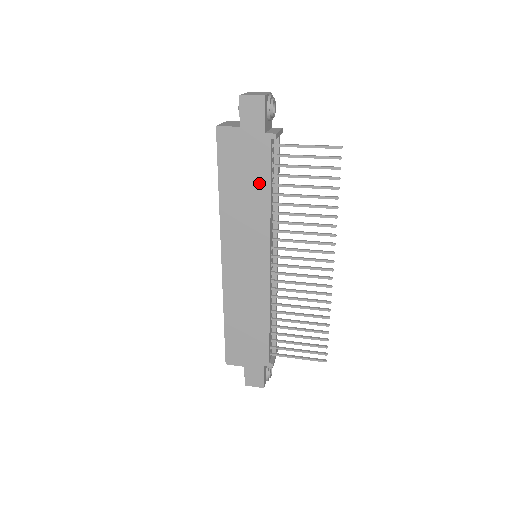
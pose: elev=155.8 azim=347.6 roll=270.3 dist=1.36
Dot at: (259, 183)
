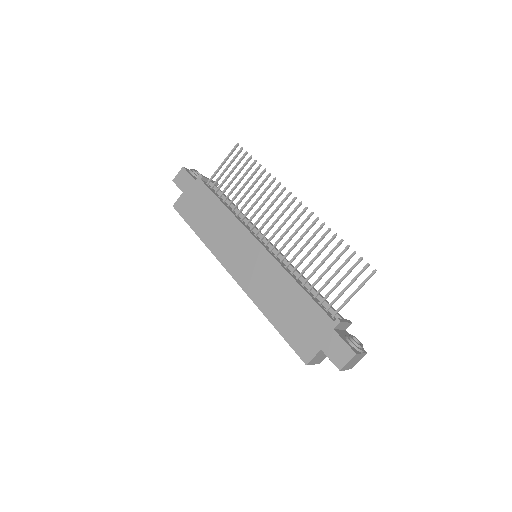
Dot at: (213, 206)
